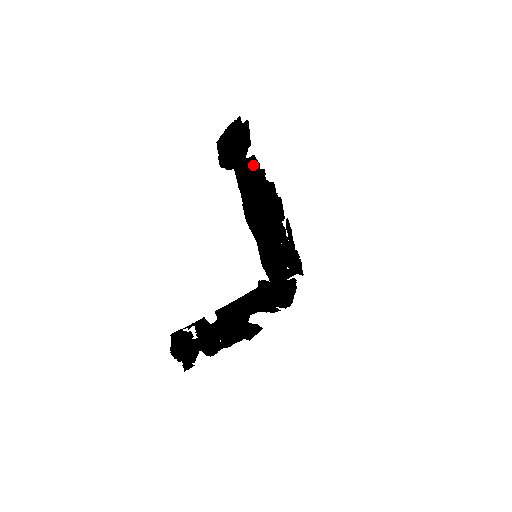
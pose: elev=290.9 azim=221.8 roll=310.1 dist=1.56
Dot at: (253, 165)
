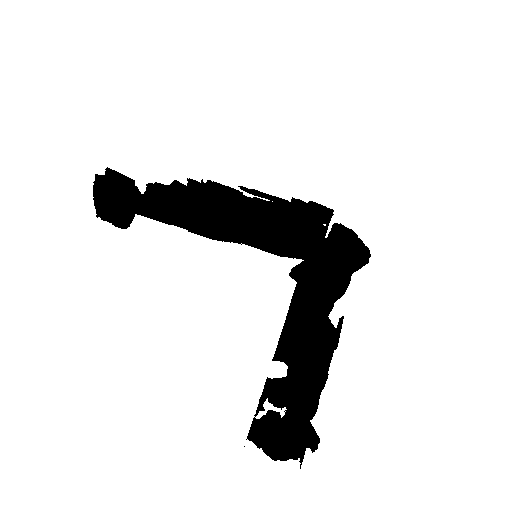
Dot at: (158, 191)
